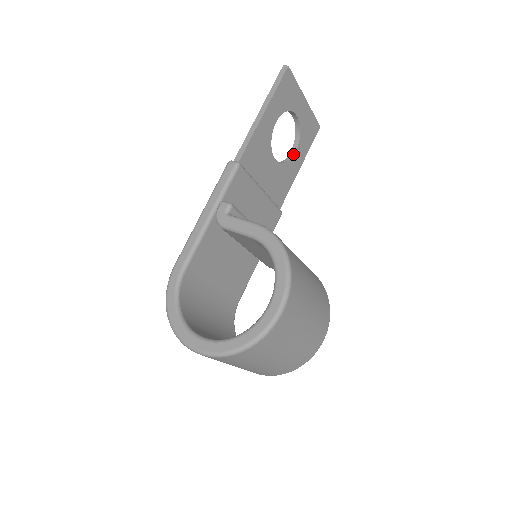
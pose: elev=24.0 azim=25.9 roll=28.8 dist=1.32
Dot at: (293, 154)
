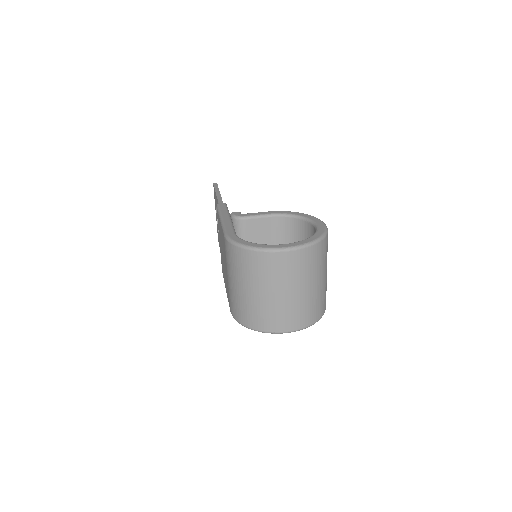
Dot at: occluded
